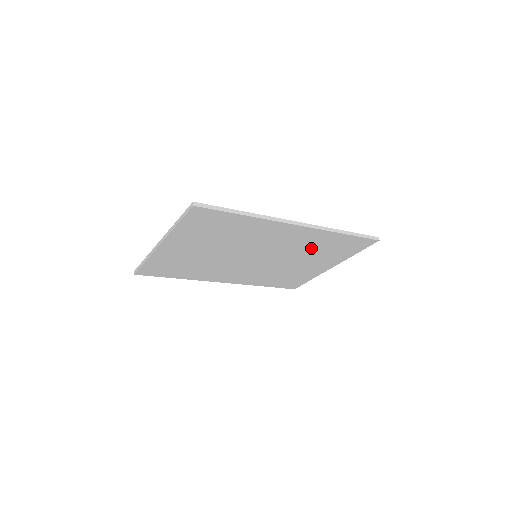
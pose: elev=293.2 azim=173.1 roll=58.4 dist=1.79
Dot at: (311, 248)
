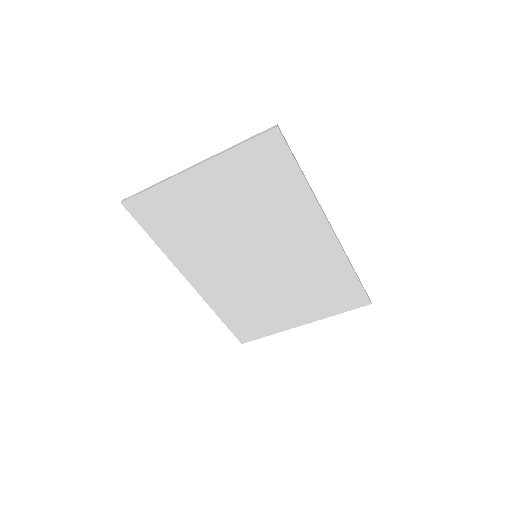
Dot at: (312, 276)
